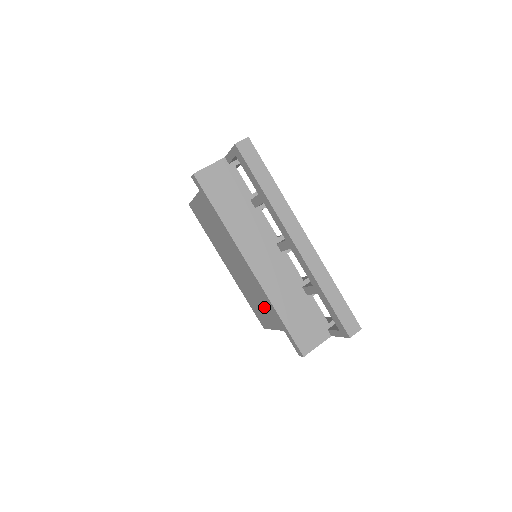
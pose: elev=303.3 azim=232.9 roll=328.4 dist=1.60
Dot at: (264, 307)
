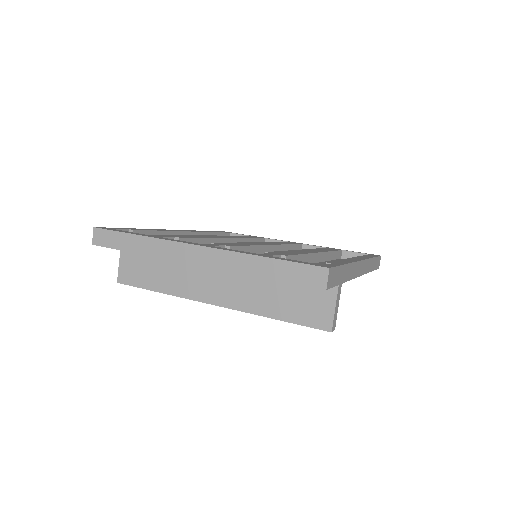
Dot at: occluded
